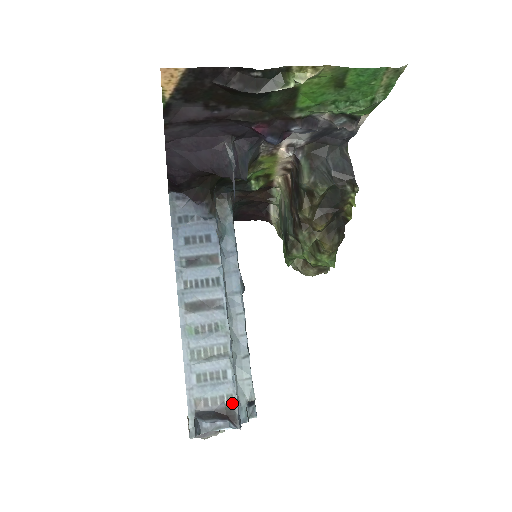
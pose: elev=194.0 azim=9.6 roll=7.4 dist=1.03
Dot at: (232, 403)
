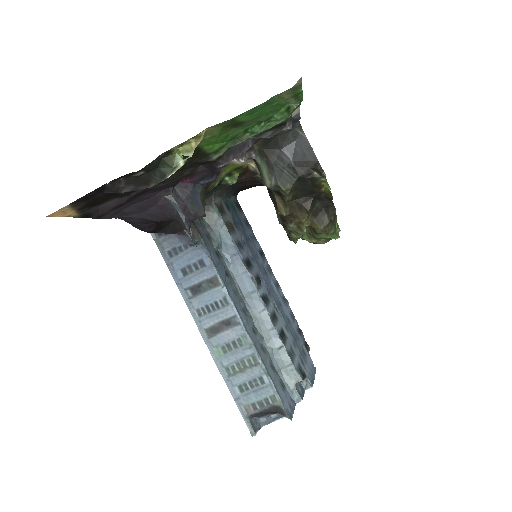
Dot at: (276, 402)
